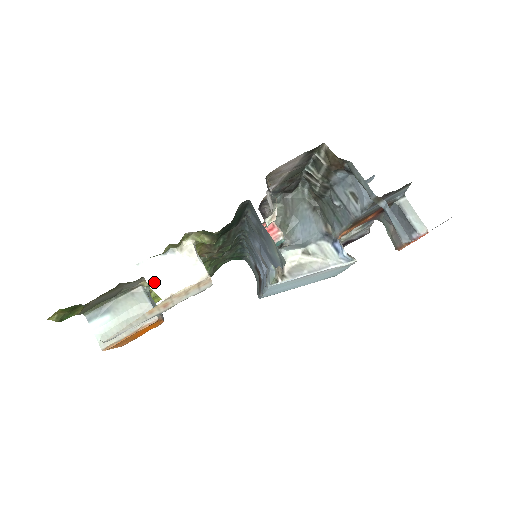
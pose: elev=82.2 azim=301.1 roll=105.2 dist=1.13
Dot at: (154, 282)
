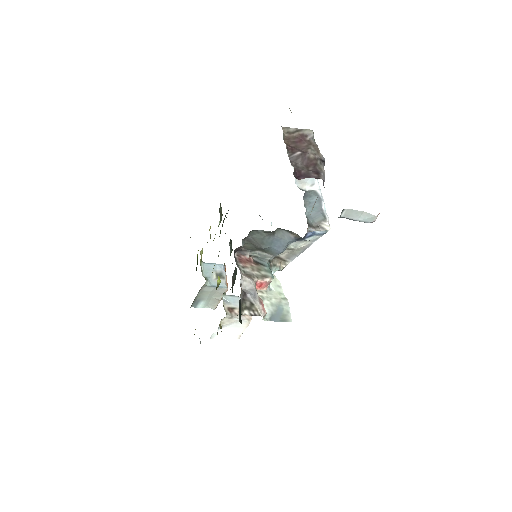
Dot at: (226, 337)
